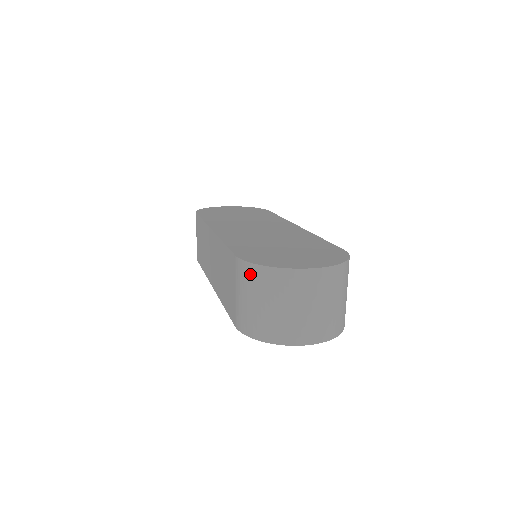
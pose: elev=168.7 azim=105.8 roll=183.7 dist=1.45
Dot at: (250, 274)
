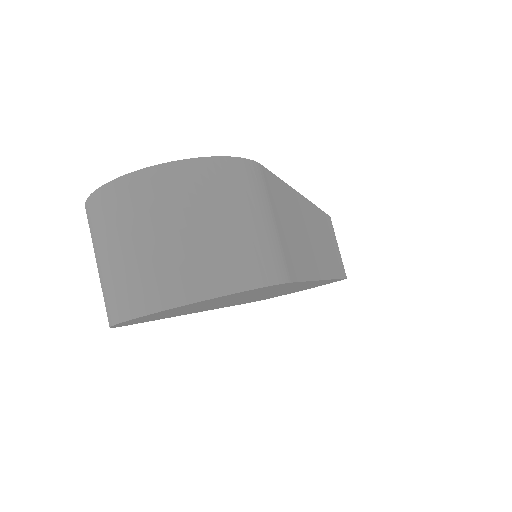
Dot at: occluded
